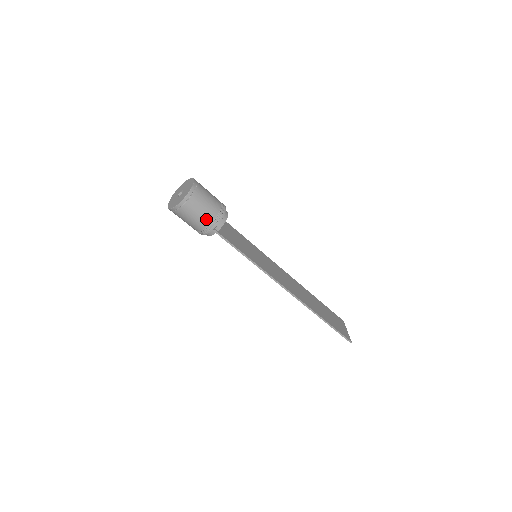
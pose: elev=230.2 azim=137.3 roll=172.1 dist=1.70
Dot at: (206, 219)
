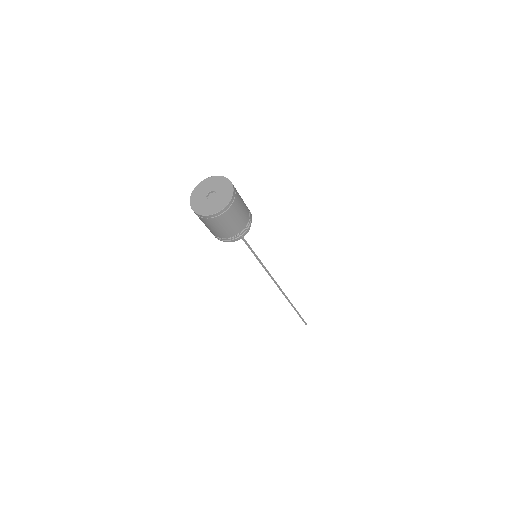
Dot at: (239, 226)
